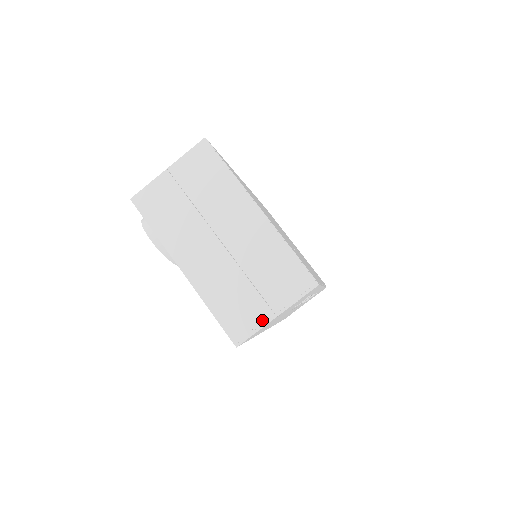
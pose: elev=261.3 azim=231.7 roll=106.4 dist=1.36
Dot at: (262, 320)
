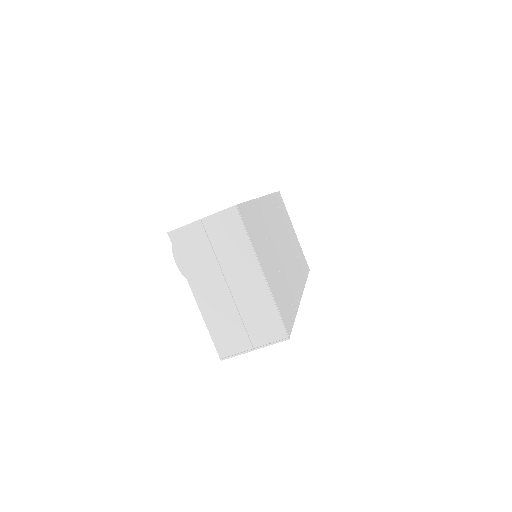
Dot at: (243, 349)
